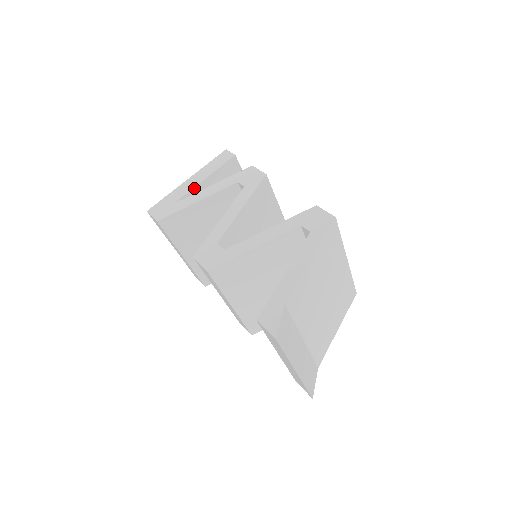
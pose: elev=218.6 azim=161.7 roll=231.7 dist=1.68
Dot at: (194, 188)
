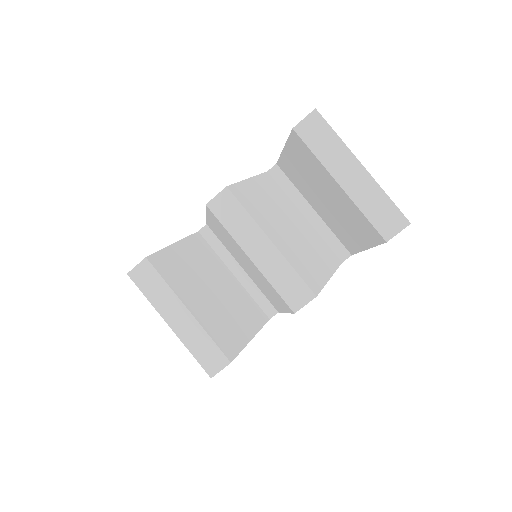
Dot at: occluded
